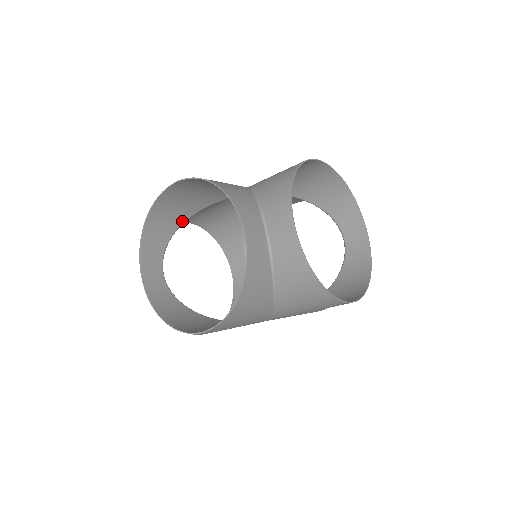
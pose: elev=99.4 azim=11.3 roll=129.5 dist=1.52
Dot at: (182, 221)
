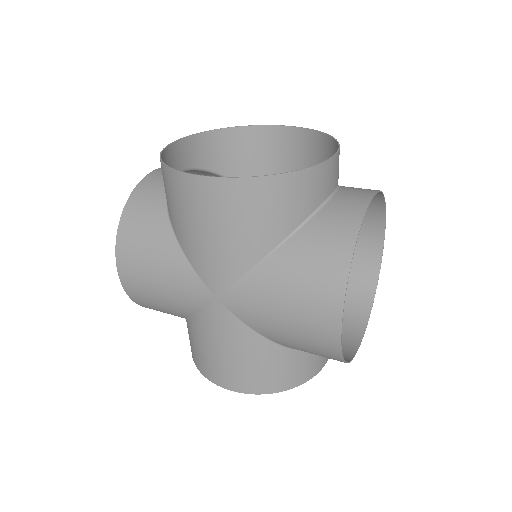
Dot at: occluded
